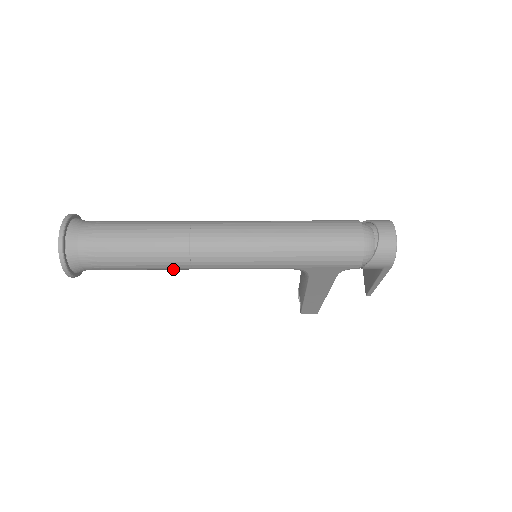
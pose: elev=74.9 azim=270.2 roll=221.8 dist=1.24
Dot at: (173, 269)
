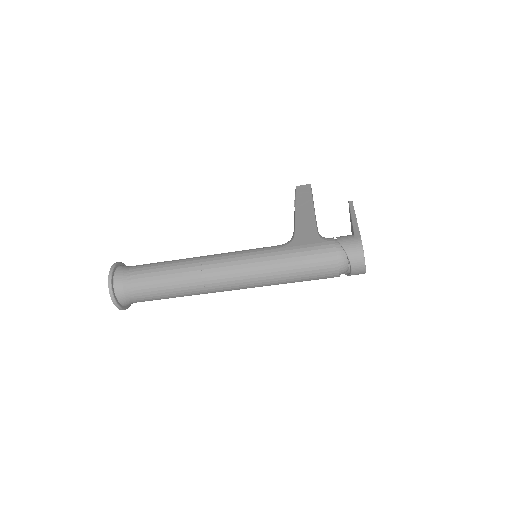
Dot at: occluded
